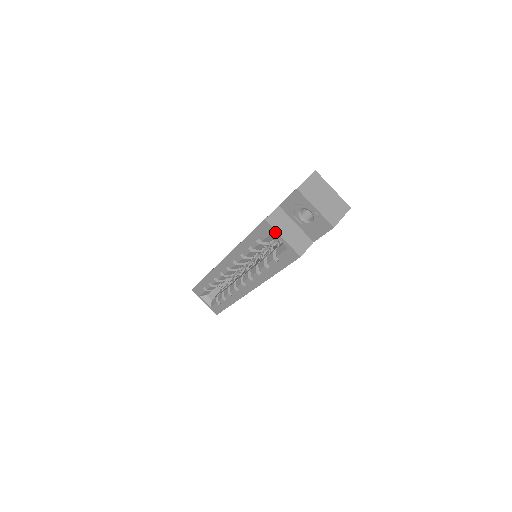
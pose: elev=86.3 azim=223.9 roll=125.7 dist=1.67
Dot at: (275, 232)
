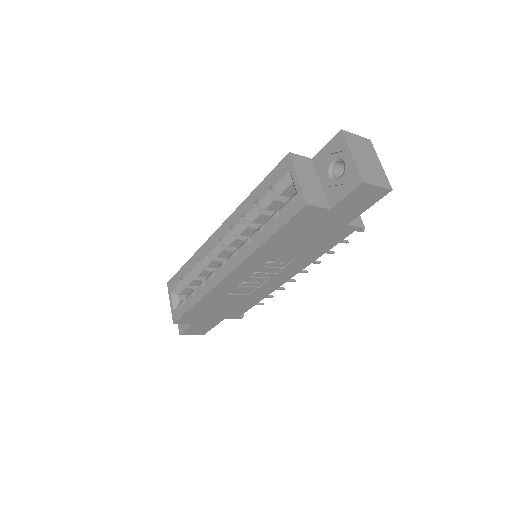
Dot at: (293, 170)
